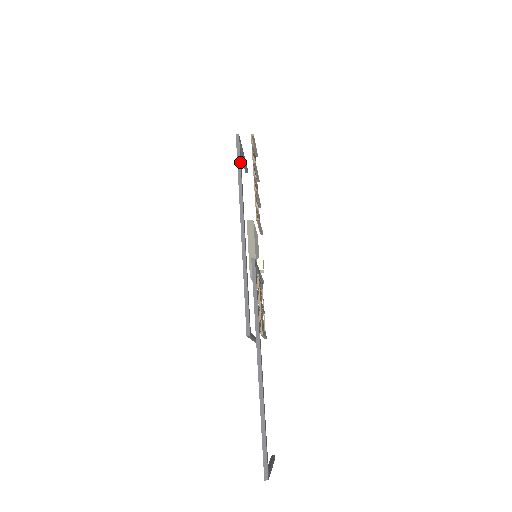
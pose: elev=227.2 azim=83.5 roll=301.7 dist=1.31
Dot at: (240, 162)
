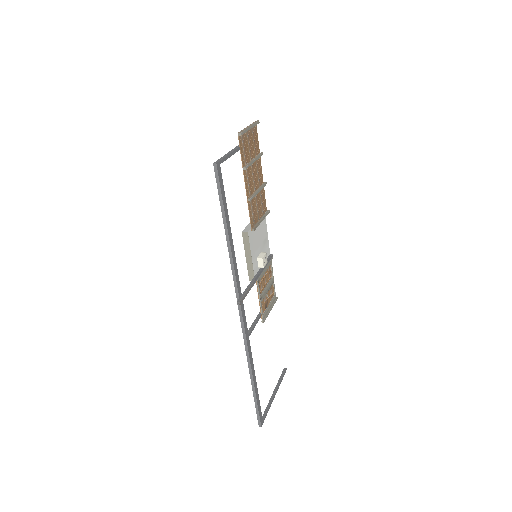
Dot at: (221, 196)
